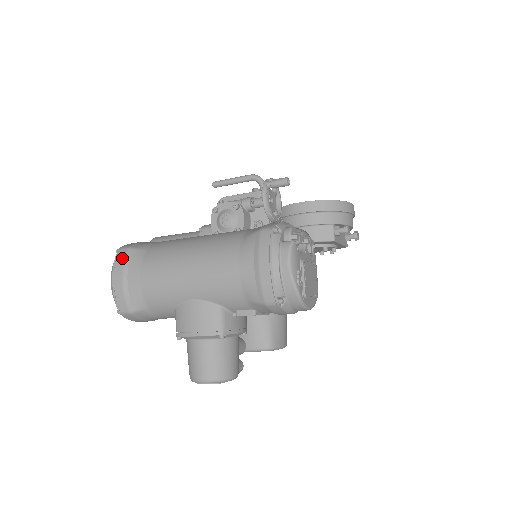
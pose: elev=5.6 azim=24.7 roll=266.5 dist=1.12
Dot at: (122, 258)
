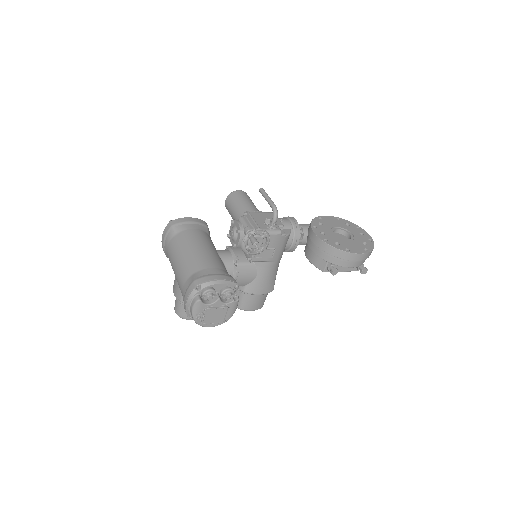
Dot at: (167, 230)
